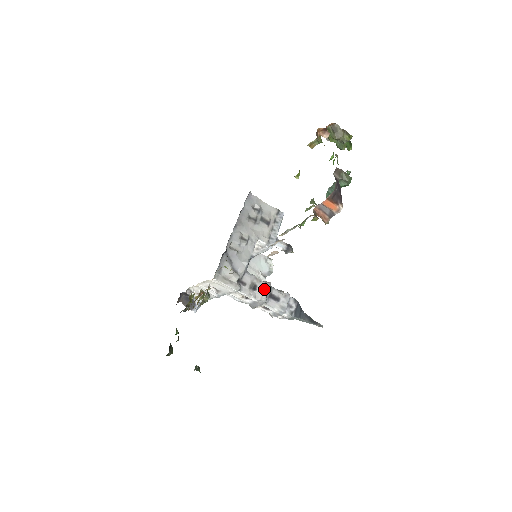
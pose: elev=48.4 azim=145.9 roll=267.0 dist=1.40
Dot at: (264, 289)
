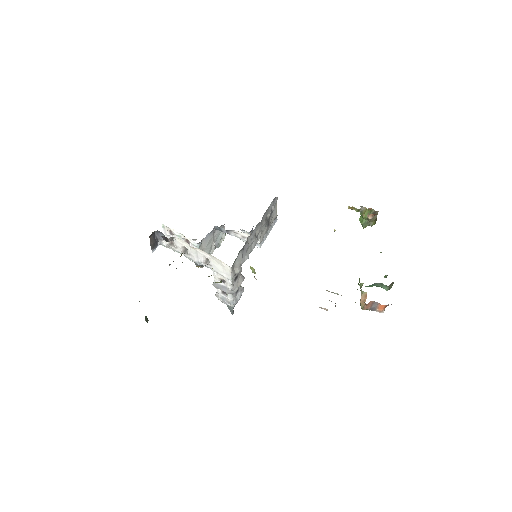
Dot at: (239, 282)
